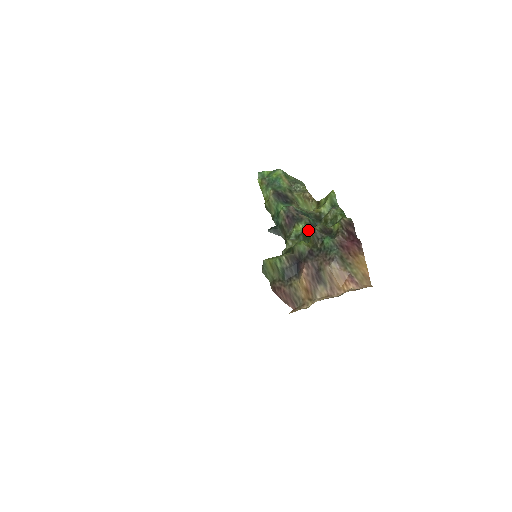
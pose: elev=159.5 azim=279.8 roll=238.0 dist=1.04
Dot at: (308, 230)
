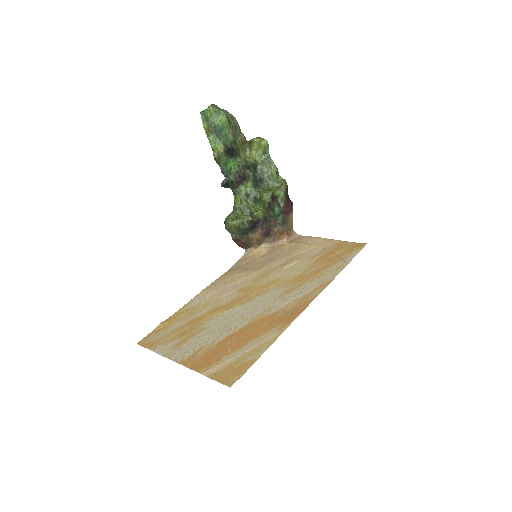
Dot at: (256, 190)
